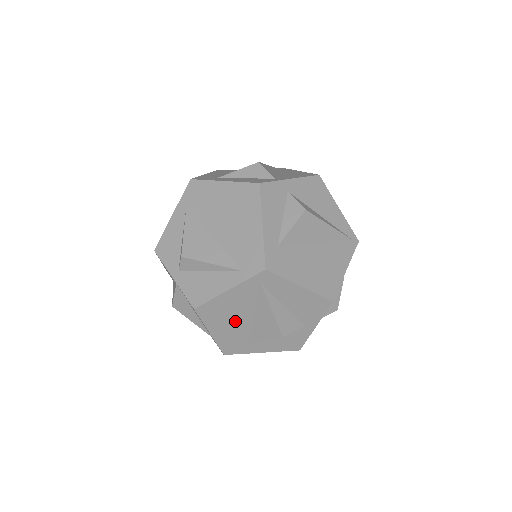
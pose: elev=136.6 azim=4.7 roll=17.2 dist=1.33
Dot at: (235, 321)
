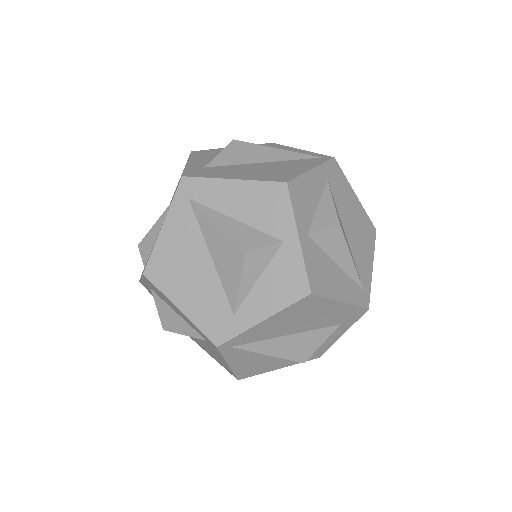
Dot at: (195, 274)
